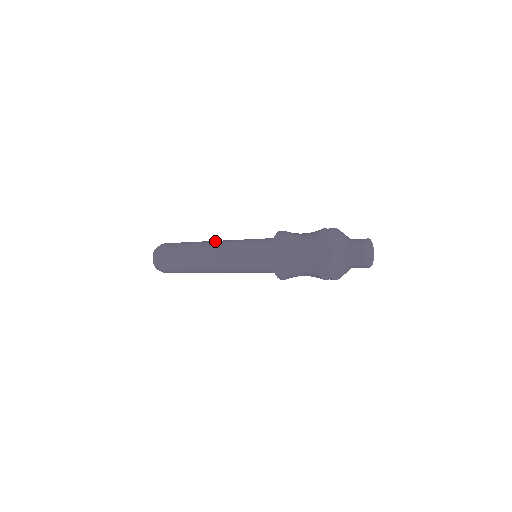
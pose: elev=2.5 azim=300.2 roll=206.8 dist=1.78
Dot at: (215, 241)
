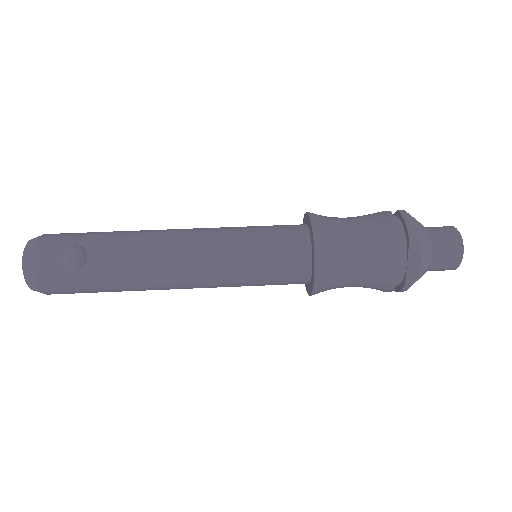
Dot at: (172, 234)
